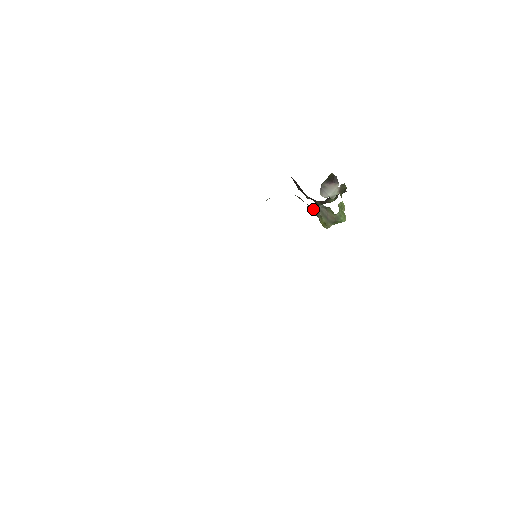
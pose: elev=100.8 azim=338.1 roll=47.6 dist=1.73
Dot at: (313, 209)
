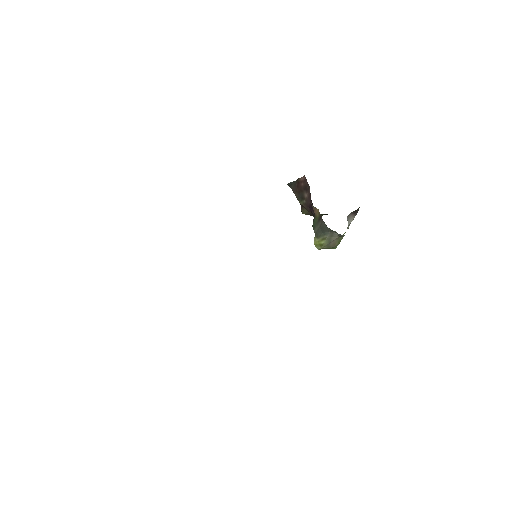
Dot at: (327, 231)
